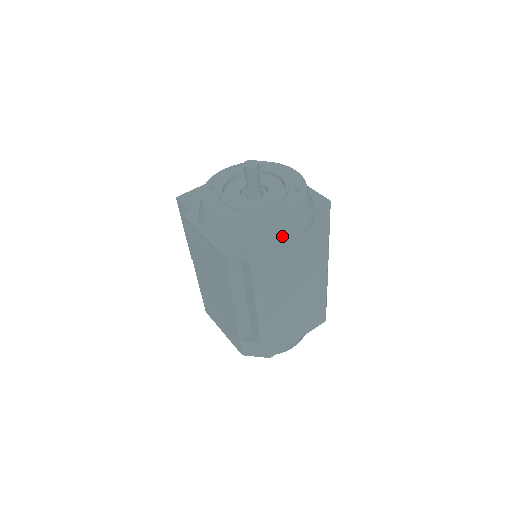
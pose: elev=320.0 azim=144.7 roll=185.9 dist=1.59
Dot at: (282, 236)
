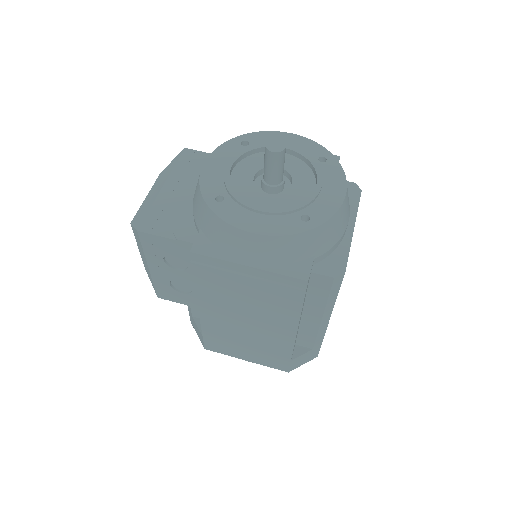
Dot at: (345, 222)
